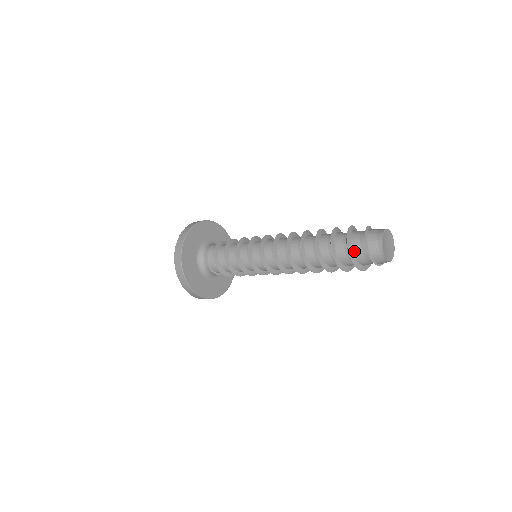
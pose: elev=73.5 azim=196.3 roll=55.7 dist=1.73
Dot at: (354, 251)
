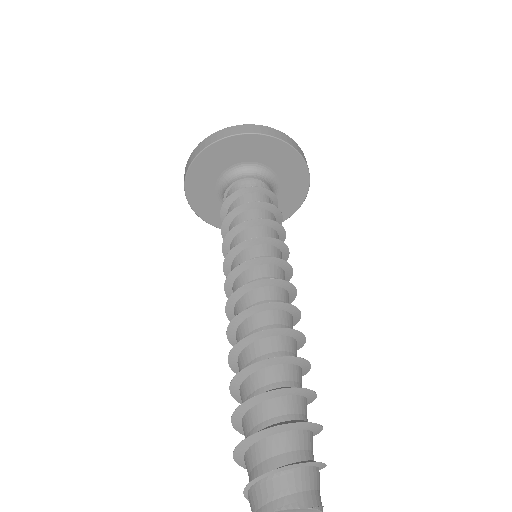
Dot at: (254, 448)
